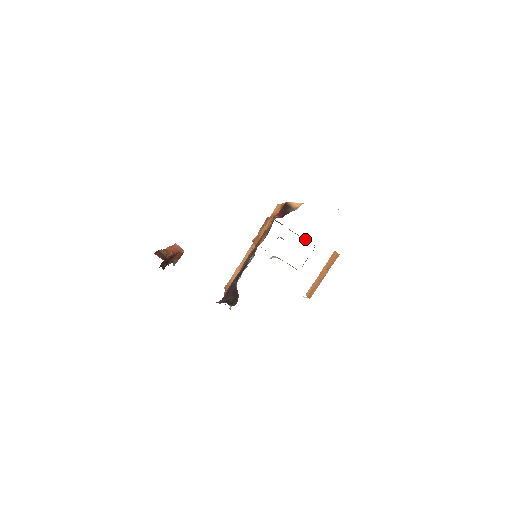
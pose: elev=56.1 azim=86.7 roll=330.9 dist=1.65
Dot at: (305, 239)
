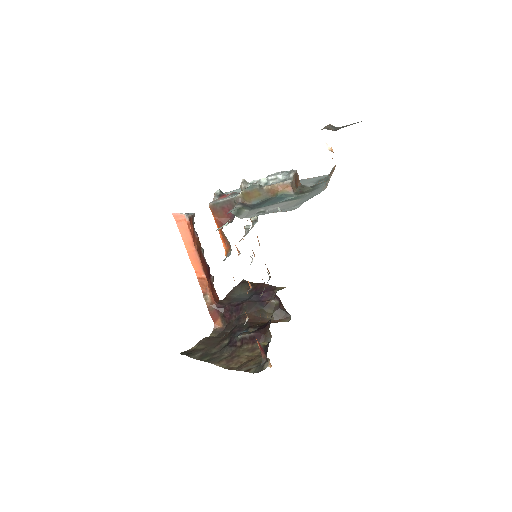
Dot at: (272, 192)
